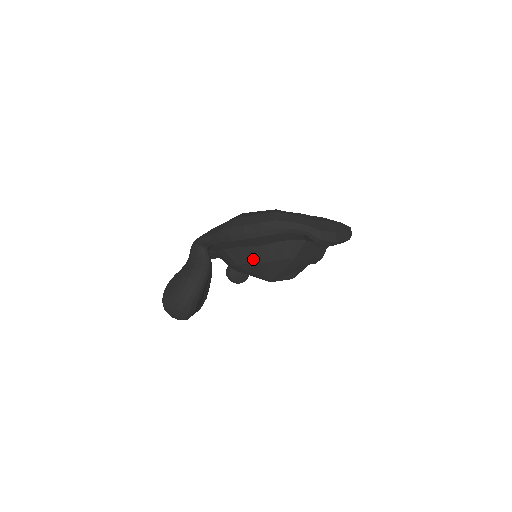
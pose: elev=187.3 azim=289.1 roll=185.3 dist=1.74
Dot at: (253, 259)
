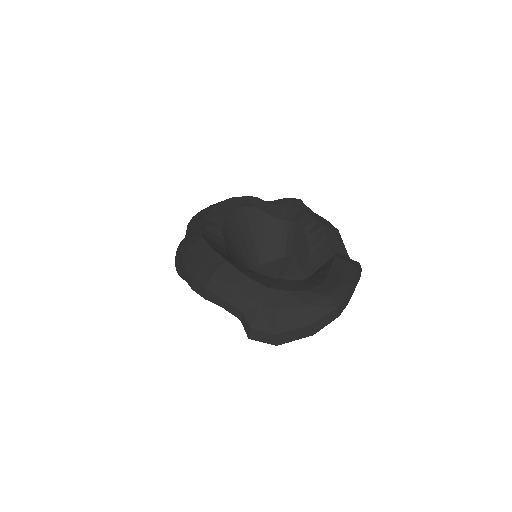
Dot at: occluded
